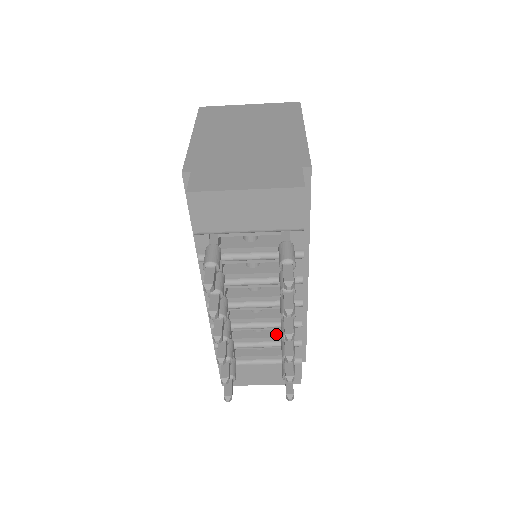
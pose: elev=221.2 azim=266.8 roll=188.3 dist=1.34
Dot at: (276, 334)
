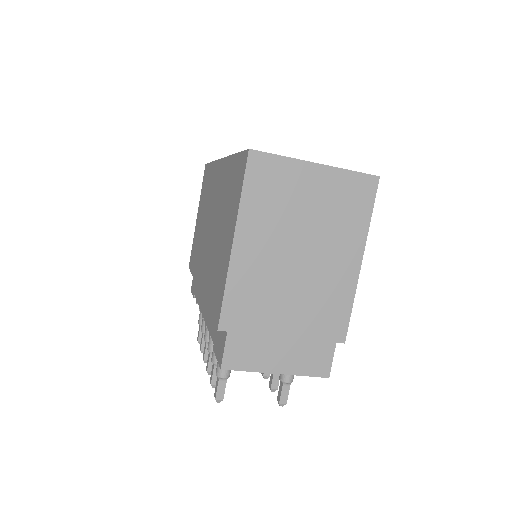
Dot at: occluded
